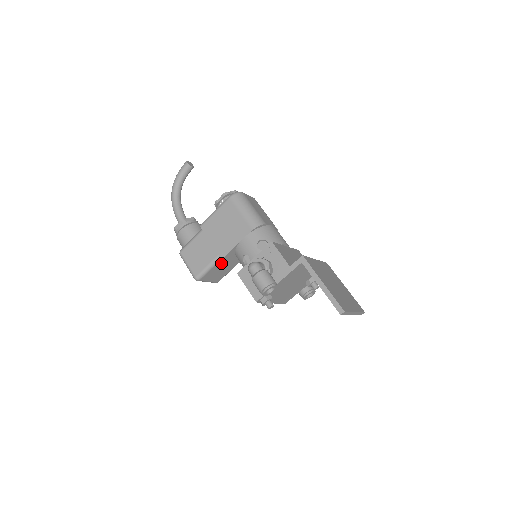
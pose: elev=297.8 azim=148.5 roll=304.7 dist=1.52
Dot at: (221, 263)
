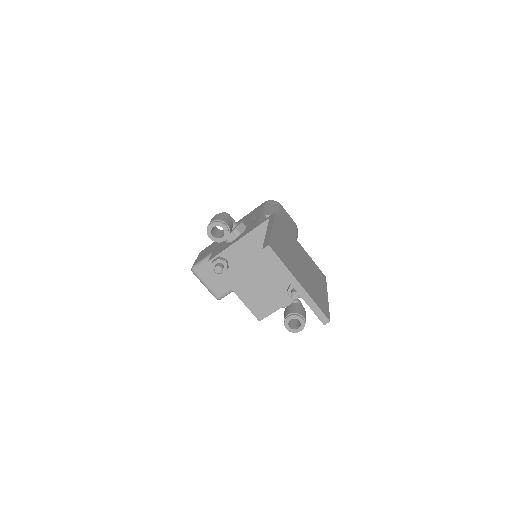
Dot at: occluded
